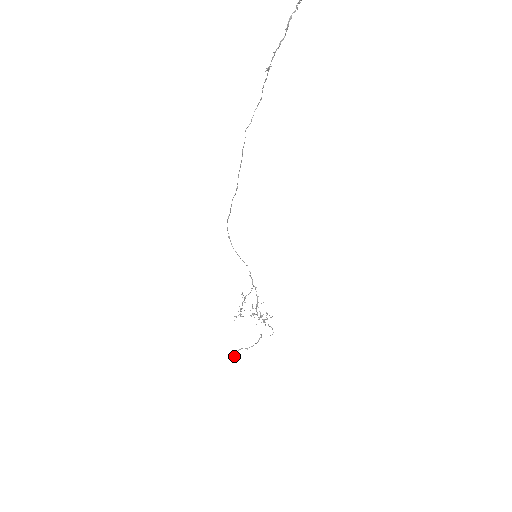
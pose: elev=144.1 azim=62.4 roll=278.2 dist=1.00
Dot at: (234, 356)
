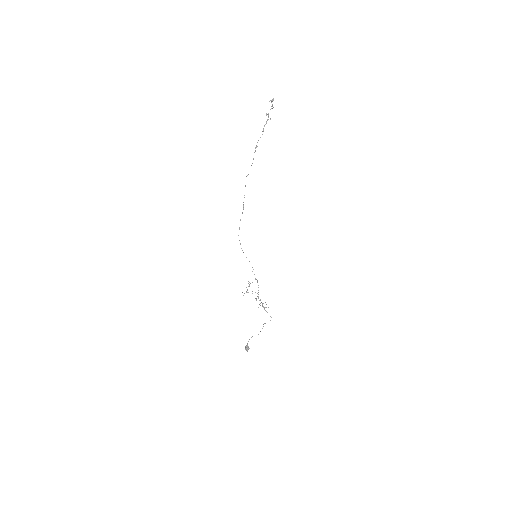
Dot at: (246, 347)
